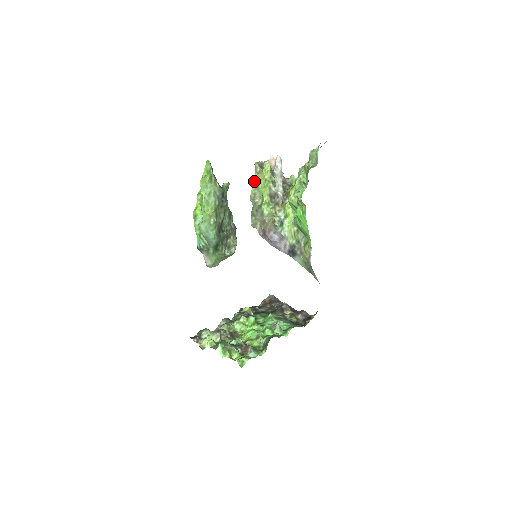
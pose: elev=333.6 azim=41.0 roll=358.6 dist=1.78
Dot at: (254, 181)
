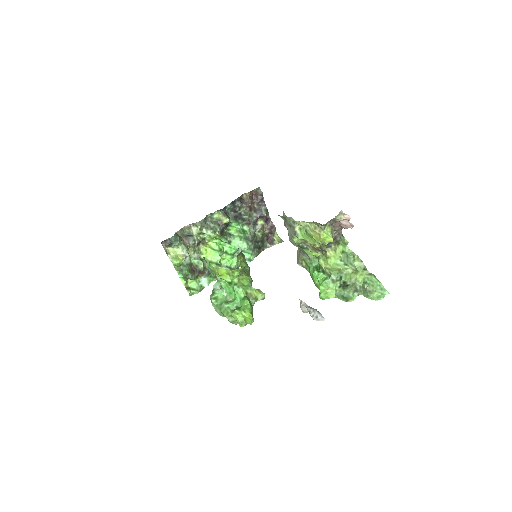
Dot at: (309, 223)
